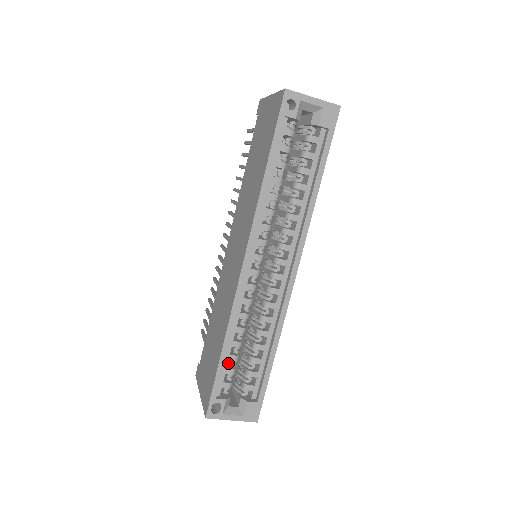
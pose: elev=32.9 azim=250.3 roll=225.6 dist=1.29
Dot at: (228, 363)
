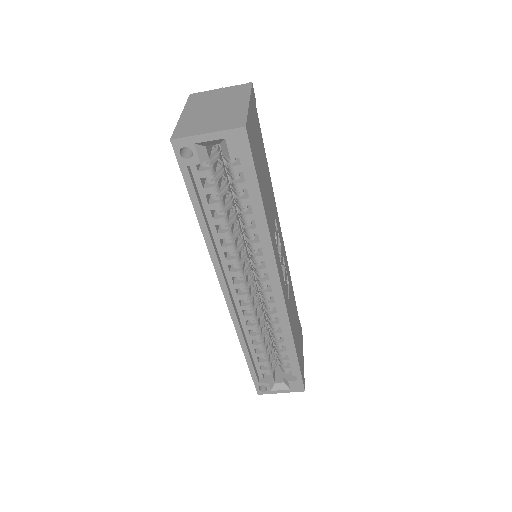
Dot at: occluded
